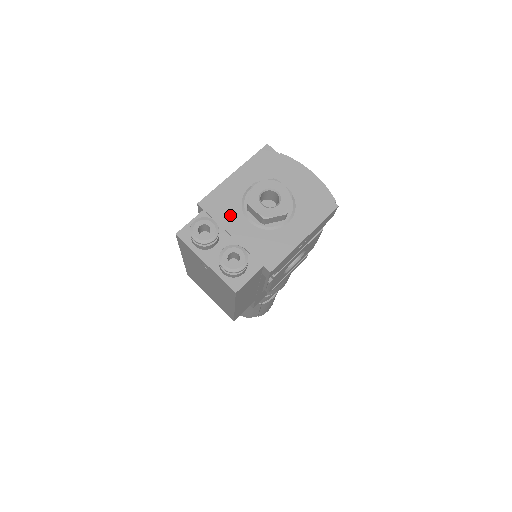
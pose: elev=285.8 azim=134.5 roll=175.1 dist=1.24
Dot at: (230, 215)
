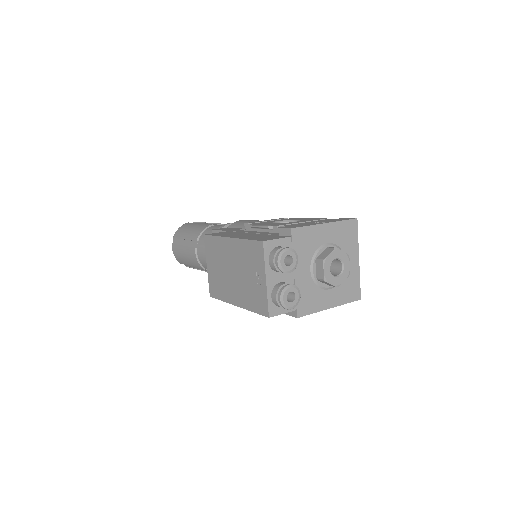
Dot at: (304, 255)
